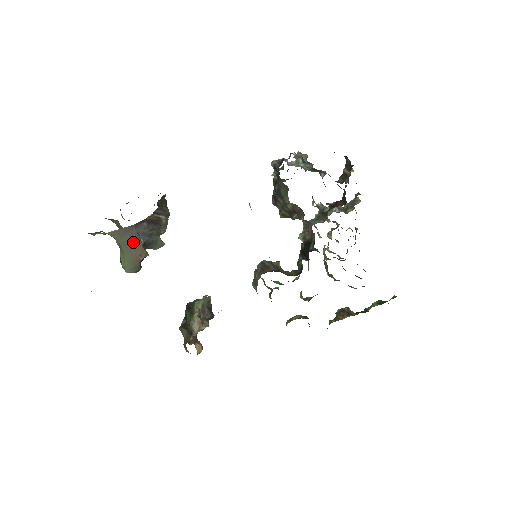
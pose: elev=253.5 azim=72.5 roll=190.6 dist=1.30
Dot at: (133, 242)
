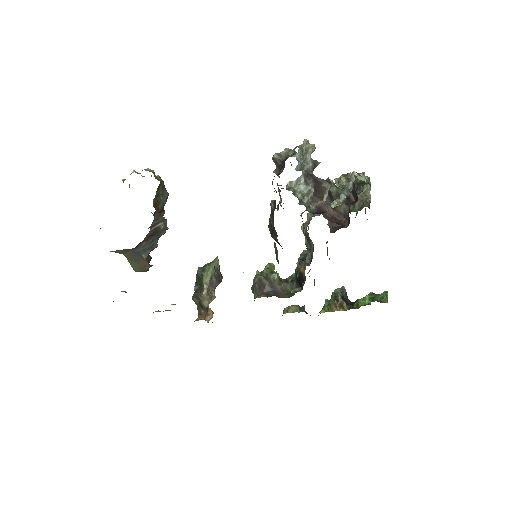
Dot at: (136, 257)
